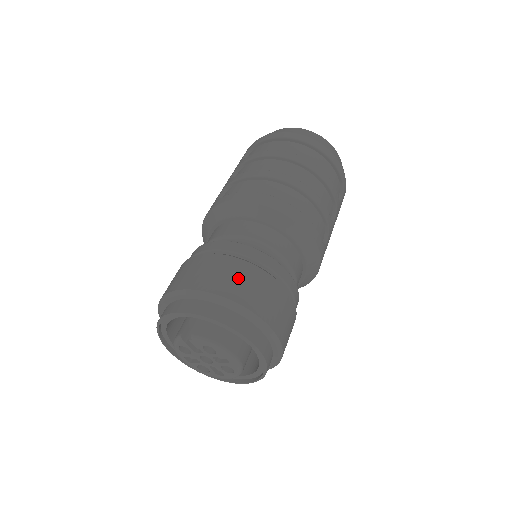
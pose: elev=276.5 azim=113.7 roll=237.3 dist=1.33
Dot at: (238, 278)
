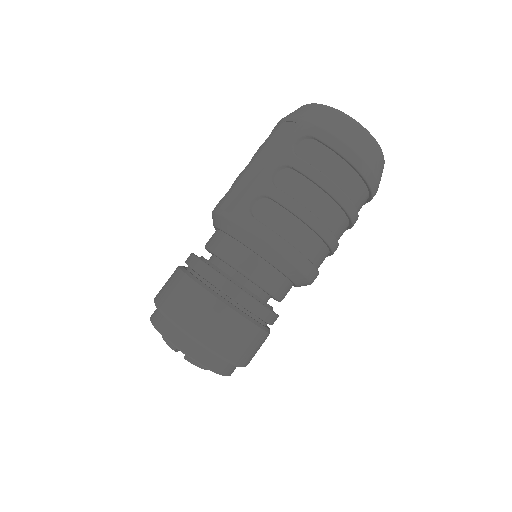
Dot at: (240, 340)
